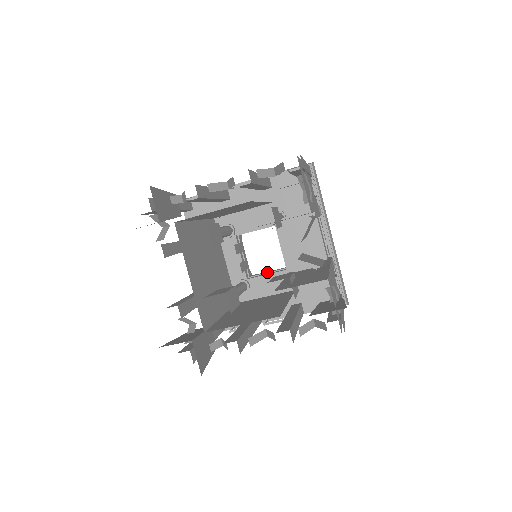
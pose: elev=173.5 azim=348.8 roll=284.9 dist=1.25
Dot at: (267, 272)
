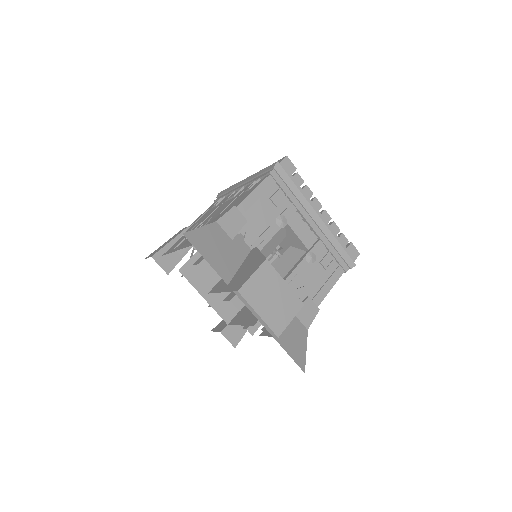
Dot at: occluded
